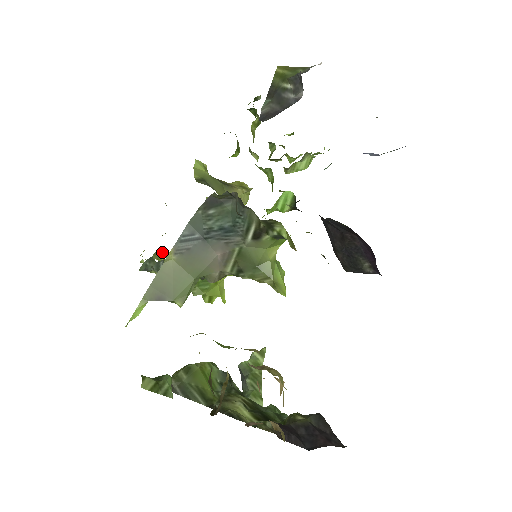
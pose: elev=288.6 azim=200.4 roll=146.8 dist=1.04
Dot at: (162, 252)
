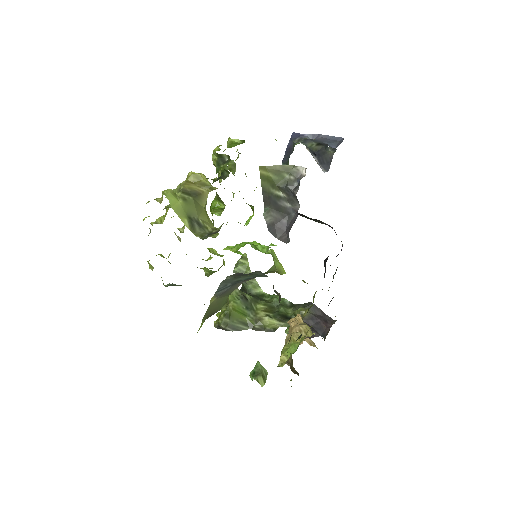
Dot at: (162, 255)
